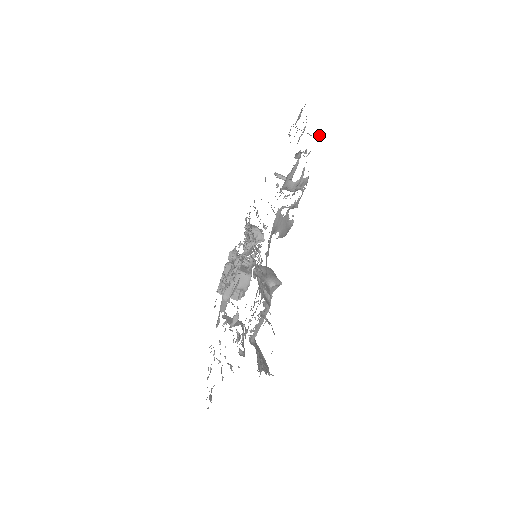
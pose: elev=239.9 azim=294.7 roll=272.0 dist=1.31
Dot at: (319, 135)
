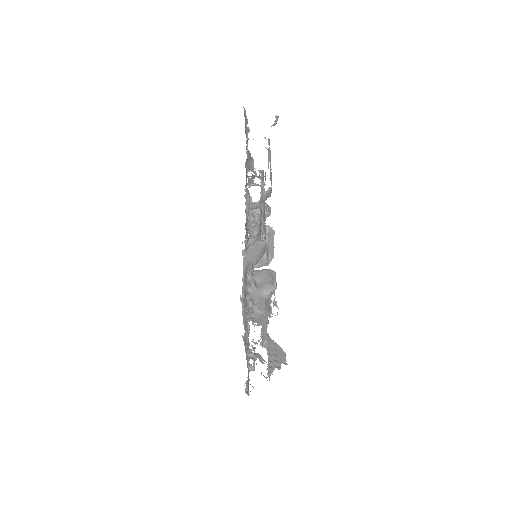
Dot at: (275, 123)
